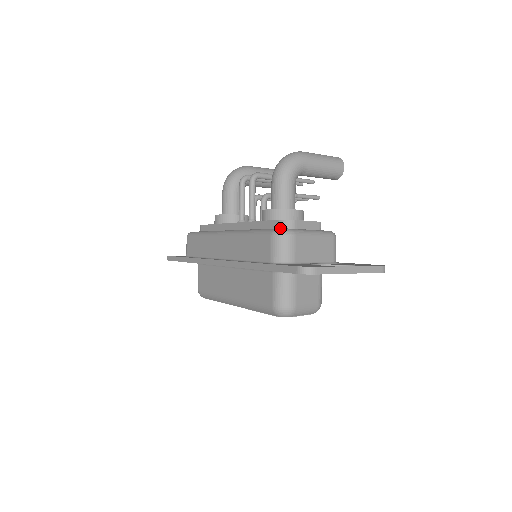
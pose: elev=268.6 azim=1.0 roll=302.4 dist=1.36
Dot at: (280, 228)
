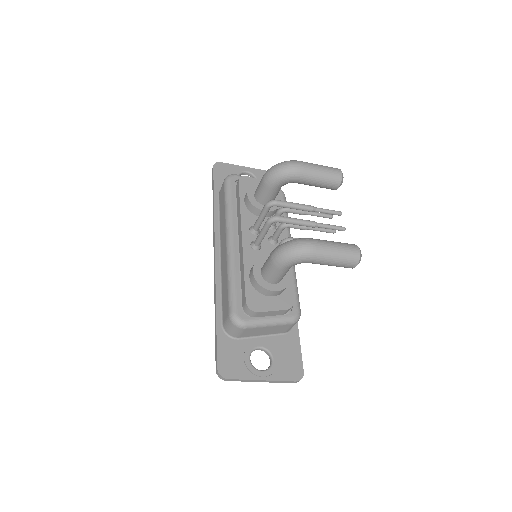
Dot at: (238, 316)
